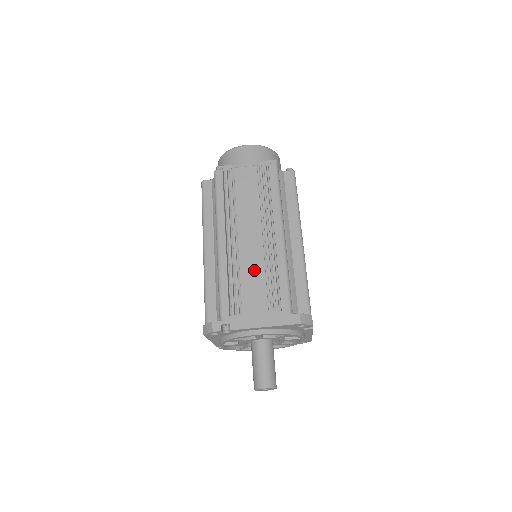
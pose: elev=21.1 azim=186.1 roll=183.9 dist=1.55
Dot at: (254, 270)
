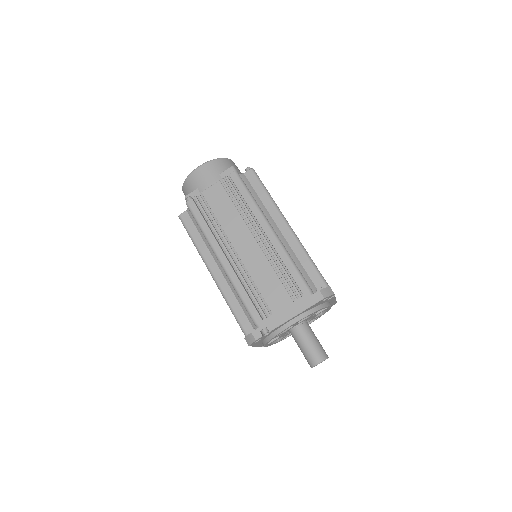
Dot at: (263, 272)
